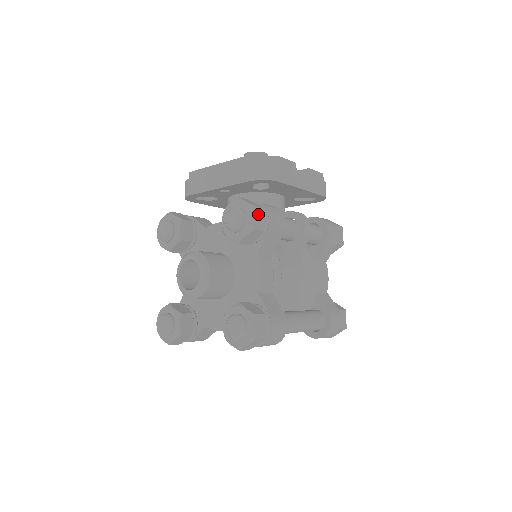
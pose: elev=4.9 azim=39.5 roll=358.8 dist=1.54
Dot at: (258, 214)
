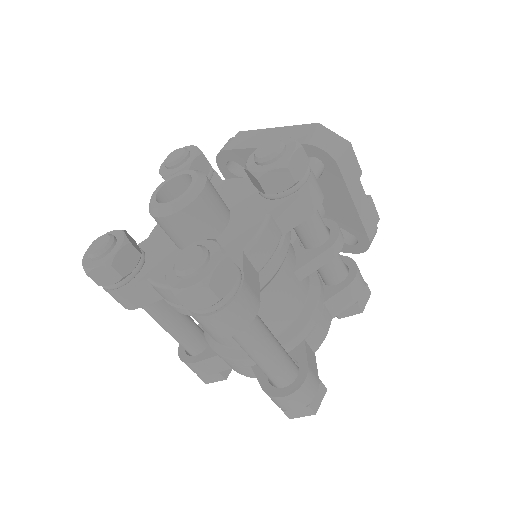
Dot at: (301, 159)
